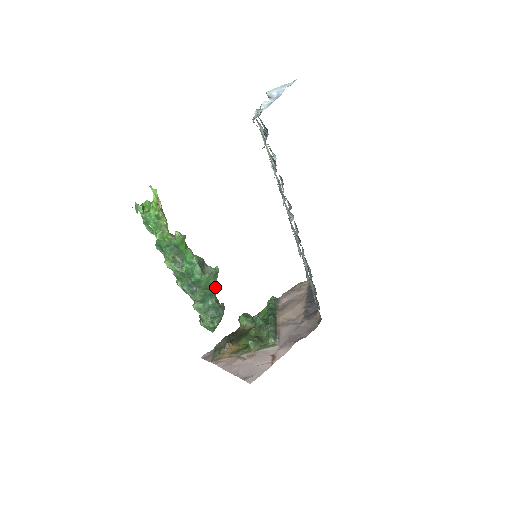
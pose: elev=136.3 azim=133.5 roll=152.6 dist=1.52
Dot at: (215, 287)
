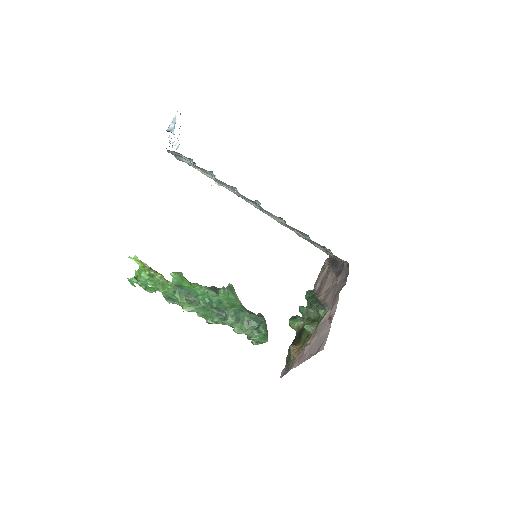
Dot at: (240, 302)
